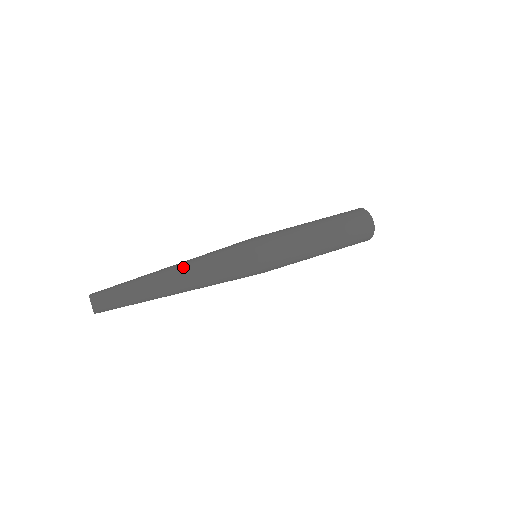
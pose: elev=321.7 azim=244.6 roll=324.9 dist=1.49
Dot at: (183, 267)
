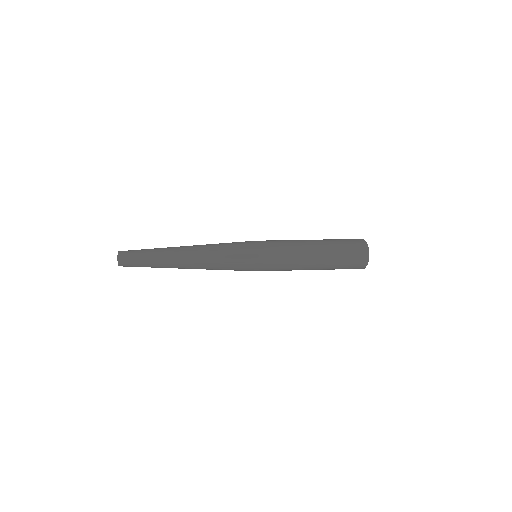
Dot at: occluded
